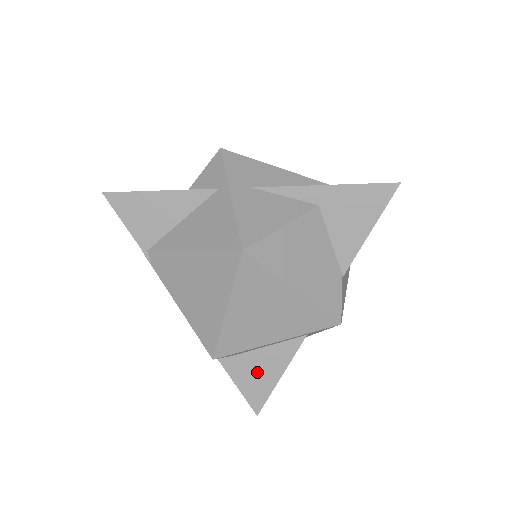
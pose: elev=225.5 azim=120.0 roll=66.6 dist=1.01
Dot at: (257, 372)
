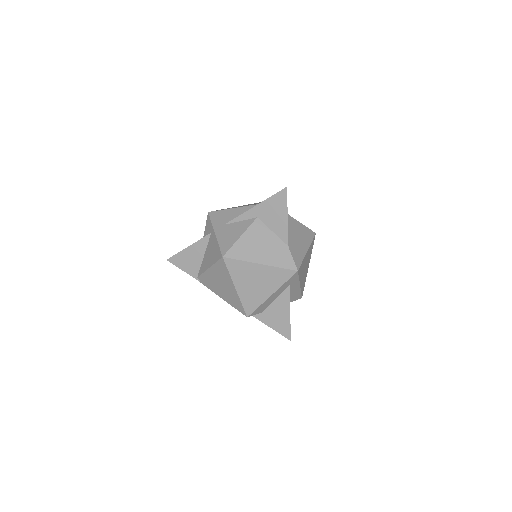
Dot at: (277, 316)
